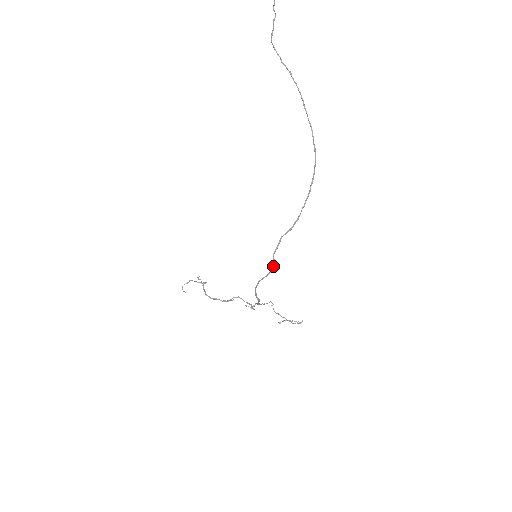
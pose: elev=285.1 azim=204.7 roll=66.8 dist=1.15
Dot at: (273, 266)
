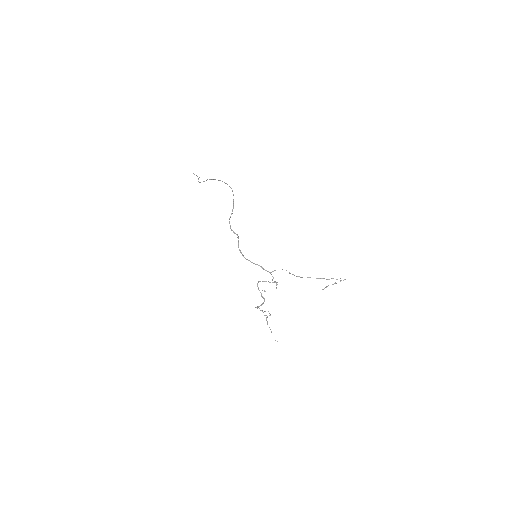
Dot at: occluded
